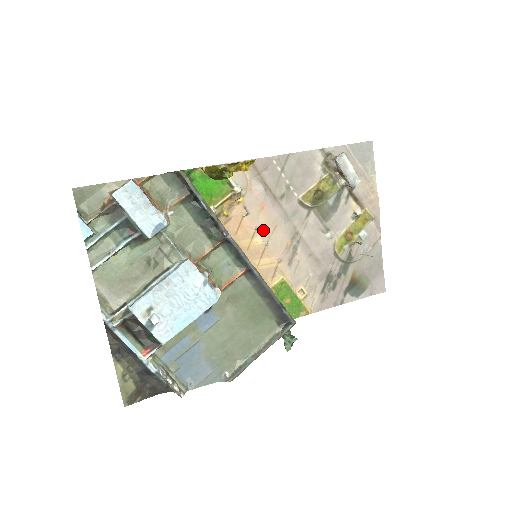
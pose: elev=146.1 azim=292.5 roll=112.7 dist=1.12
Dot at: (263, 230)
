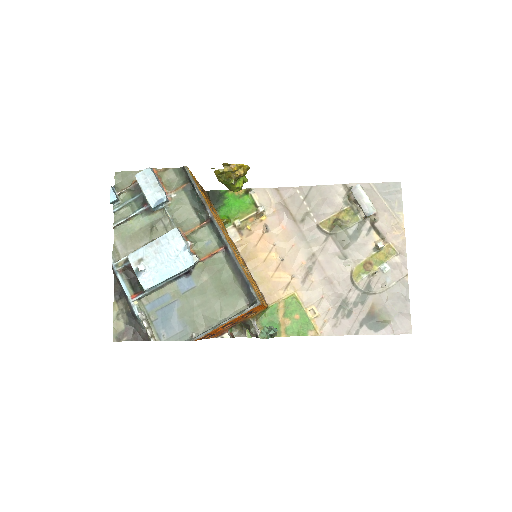
Dot at: (281, 247)
